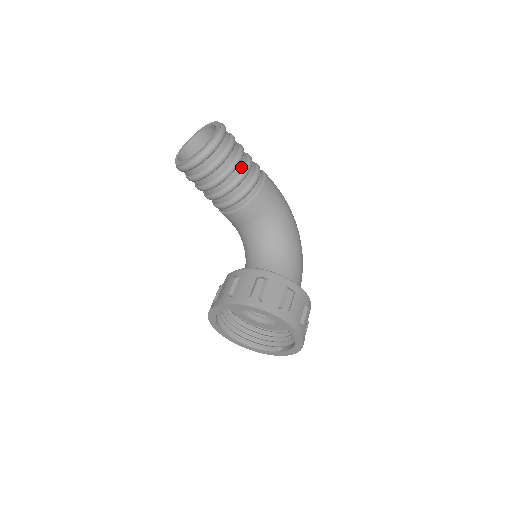
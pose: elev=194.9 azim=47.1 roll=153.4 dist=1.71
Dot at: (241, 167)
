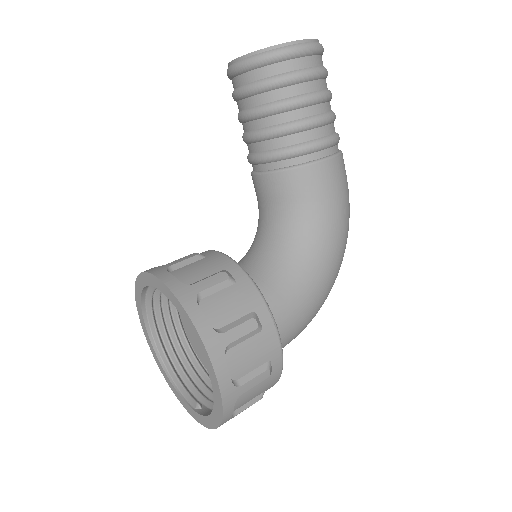
Dot at: (308, 112)
